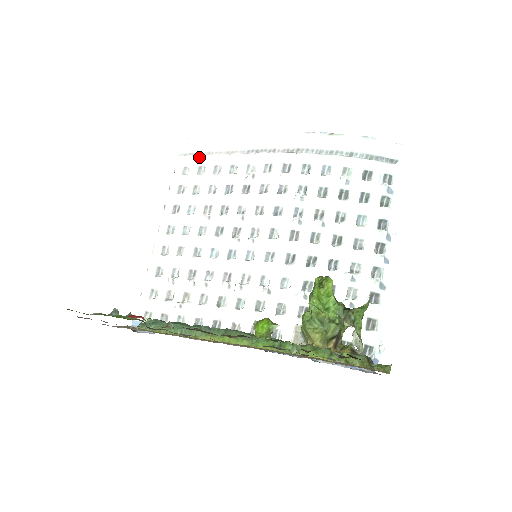
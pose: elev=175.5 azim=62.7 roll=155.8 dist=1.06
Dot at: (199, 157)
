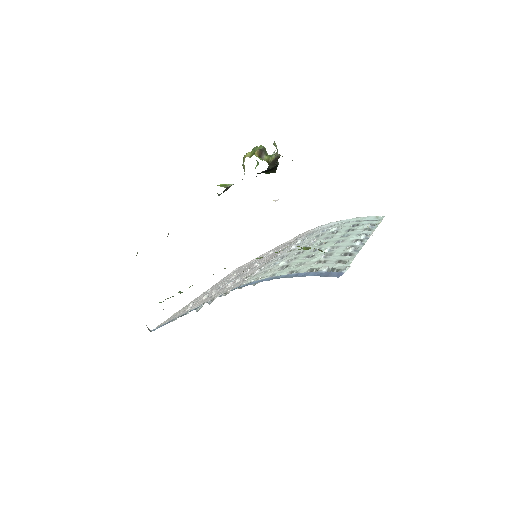
Dot at: occluded
